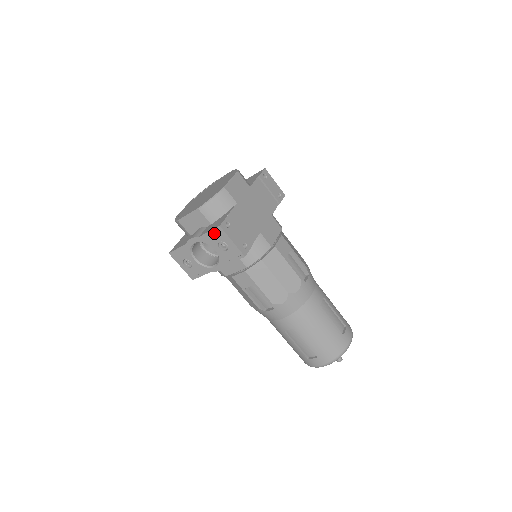
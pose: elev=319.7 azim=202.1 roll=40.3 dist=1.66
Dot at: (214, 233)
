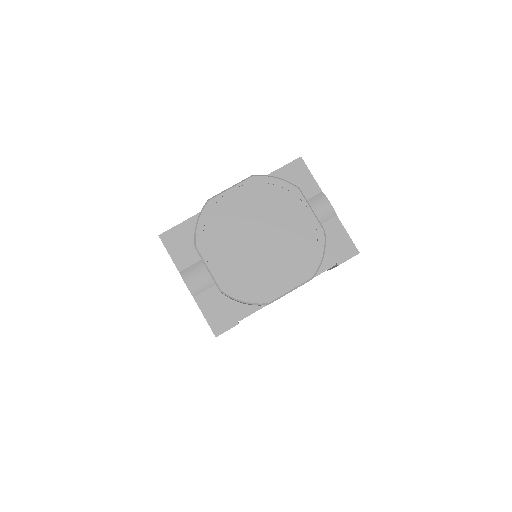
Dot at: (208, 322)
